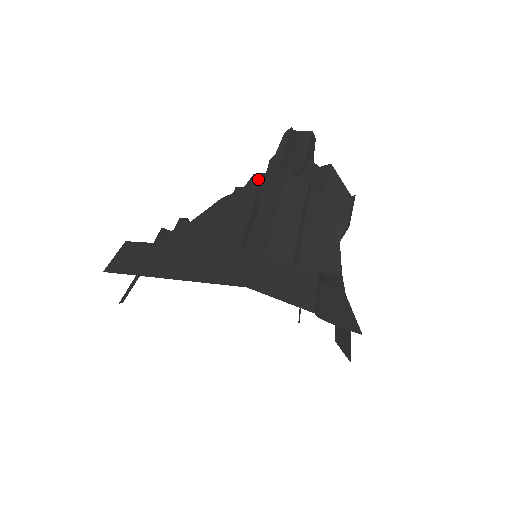
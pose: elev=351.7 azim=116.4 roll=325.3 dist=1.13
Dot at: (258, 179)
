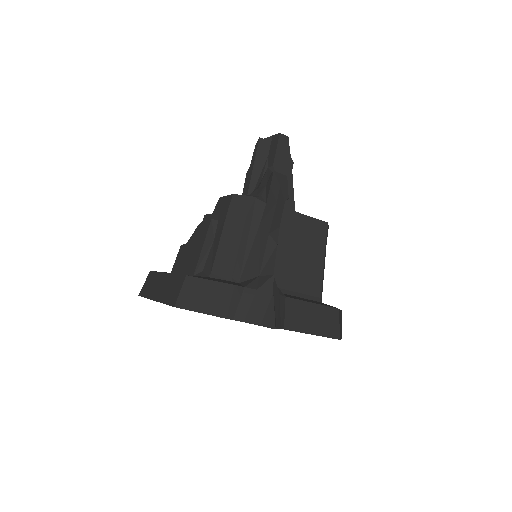
Dot at: (220, 203)
